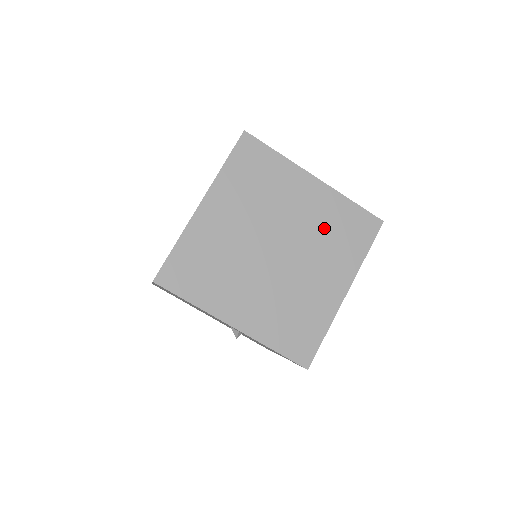
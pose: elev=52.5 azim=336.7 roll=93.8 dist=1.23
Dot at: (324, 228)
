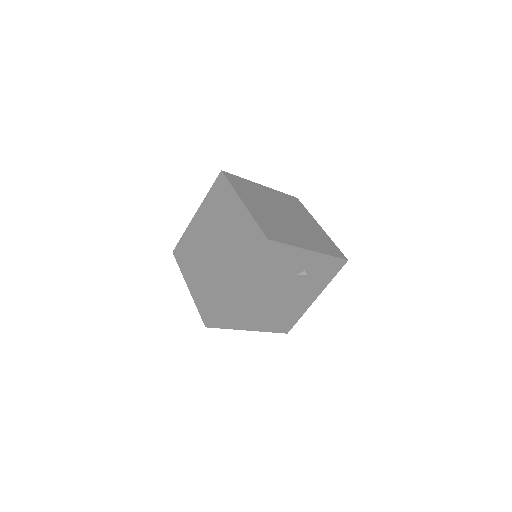
Dot at: (287, 204)
